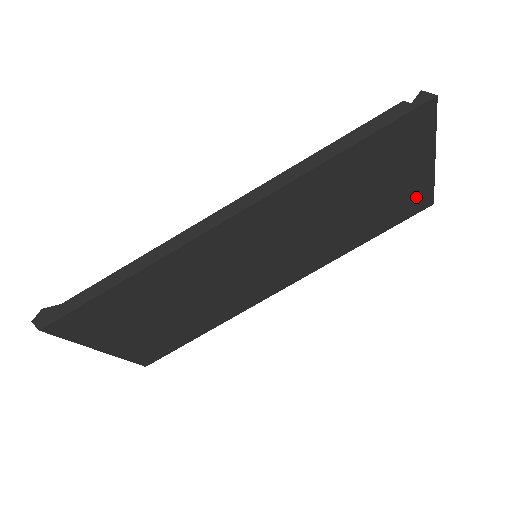
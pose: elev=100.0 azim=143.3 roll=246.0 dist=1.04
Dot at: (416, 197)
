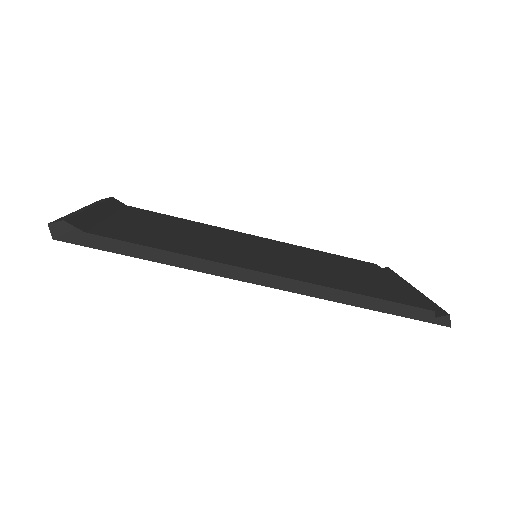
Dot at: occluded
